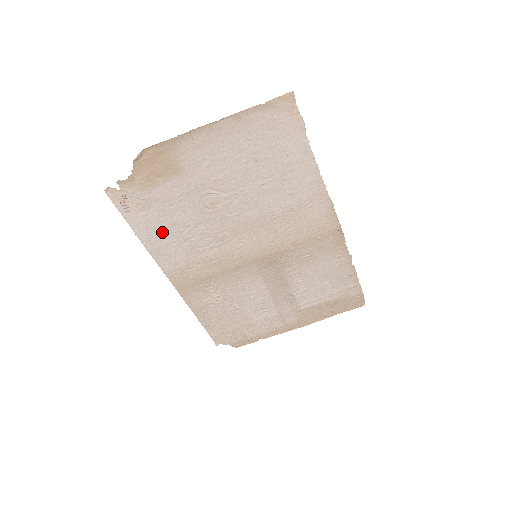
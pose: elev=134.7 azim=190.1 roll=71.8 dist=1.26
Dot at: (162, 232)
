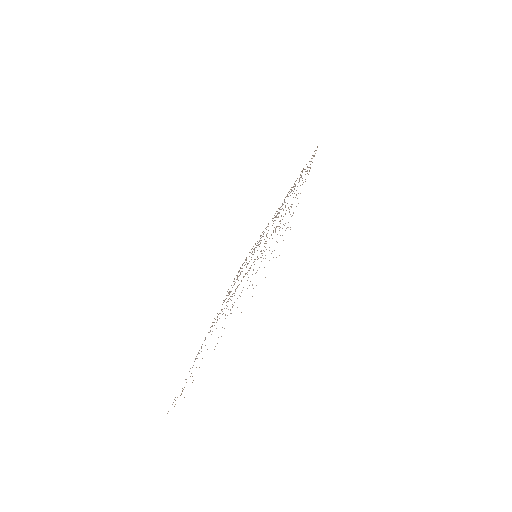
Dot at: occluded
